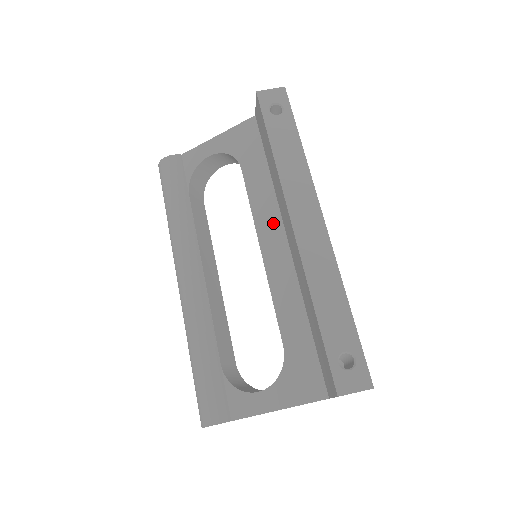
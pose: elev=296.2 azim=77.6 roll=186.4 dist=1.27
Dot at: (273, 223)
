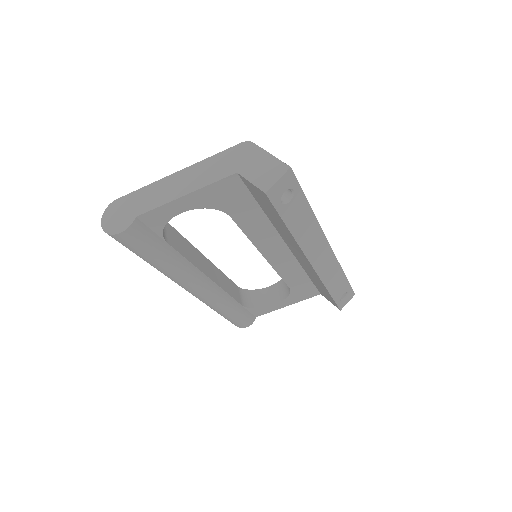
Dot at: (274, 243)
